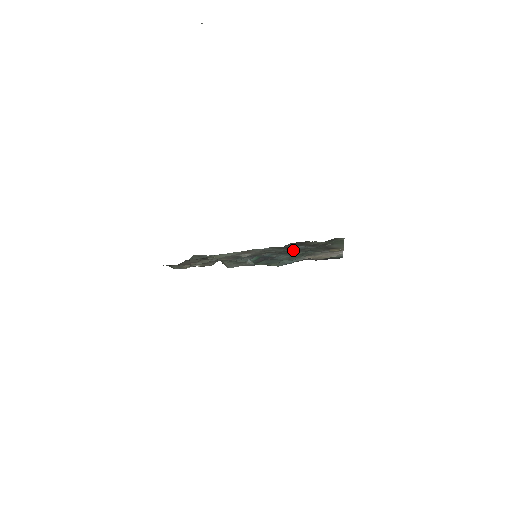
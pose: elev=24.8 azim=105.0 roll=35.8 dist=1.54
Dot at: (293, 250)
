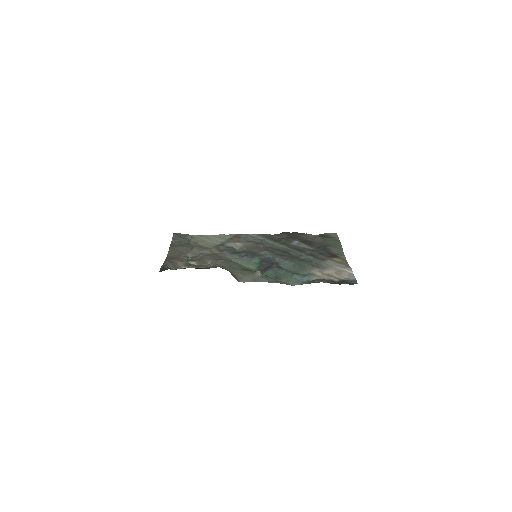
Dot at: (291, 249)
